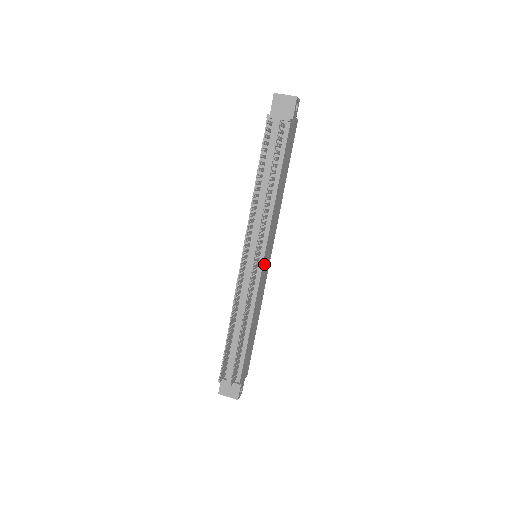
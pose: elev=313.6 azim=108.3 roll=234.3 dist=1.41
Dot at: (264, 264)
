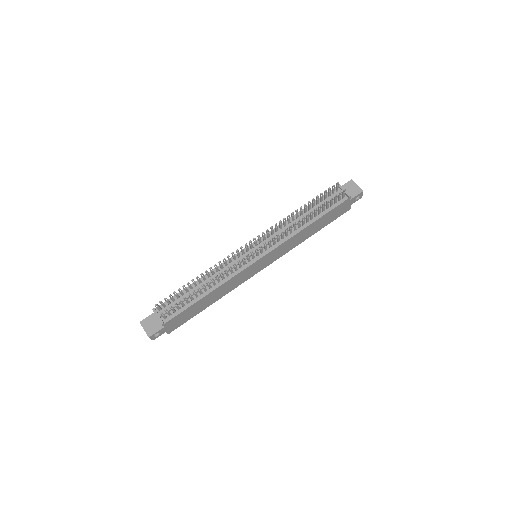
Dot at: (257, 263)
